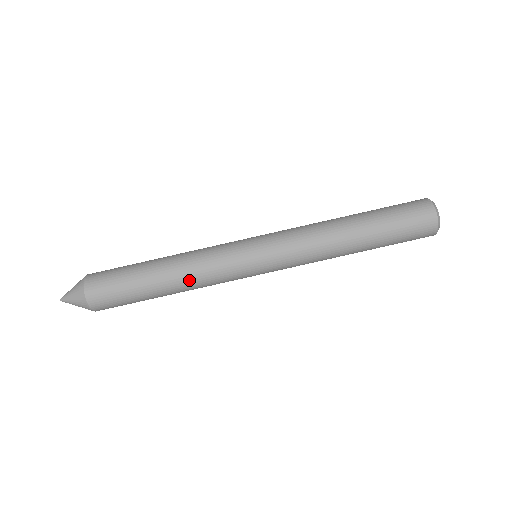
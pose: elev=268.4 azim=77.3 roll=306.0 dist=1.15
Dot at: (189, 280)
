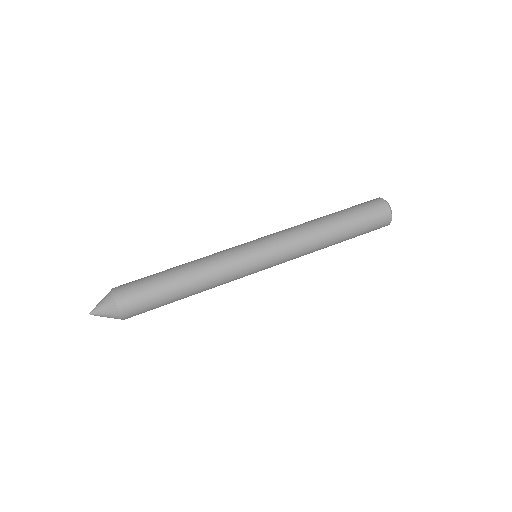
Dot at: (205, 277)
